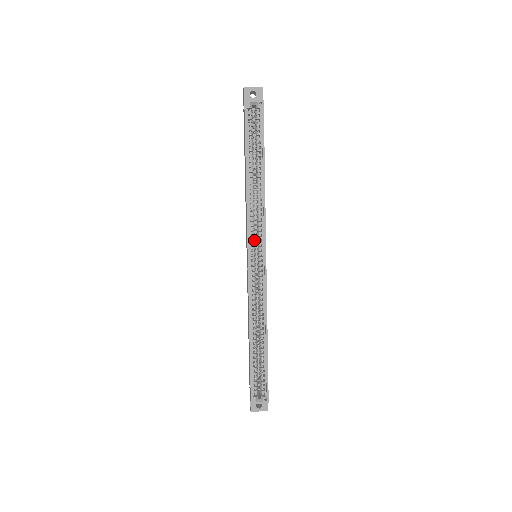
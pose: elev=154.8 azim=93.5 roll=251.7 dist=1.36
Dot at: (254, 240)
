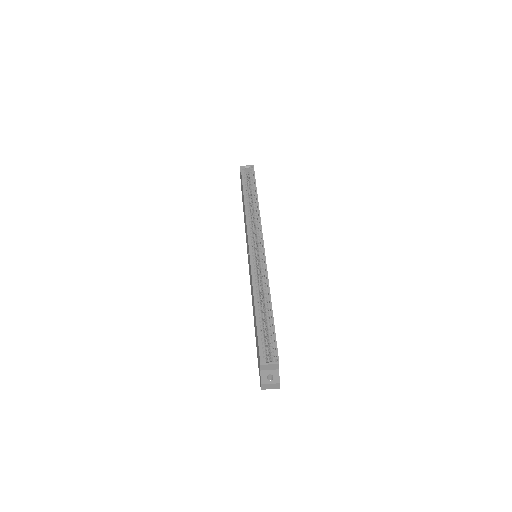
Dot at: (253, 238)
